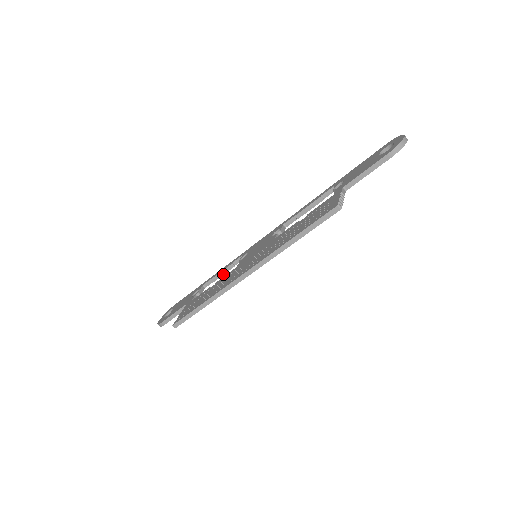
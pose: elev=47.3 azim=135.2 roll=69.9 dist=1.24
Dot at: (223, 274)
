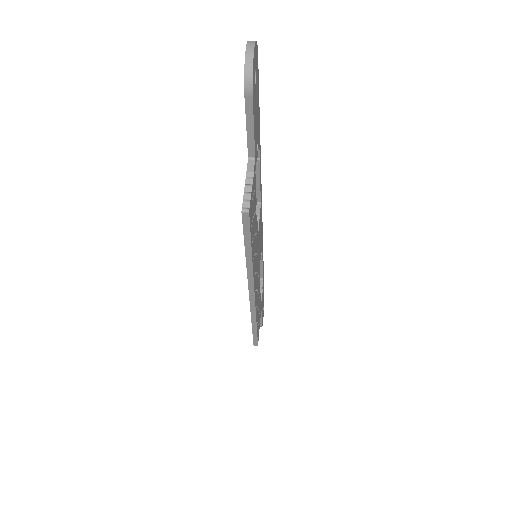
Dot at: (262, 264)
